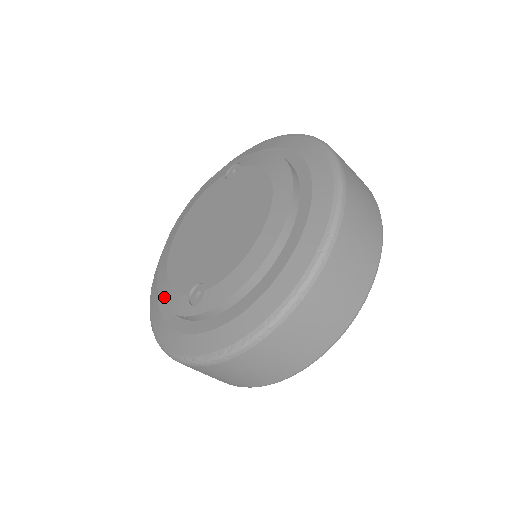
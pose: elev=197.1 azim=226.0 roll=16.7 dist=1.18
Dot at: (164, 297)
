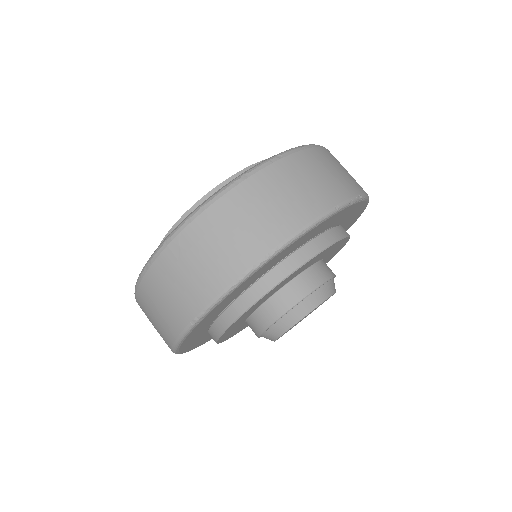
Dot at: occluded
